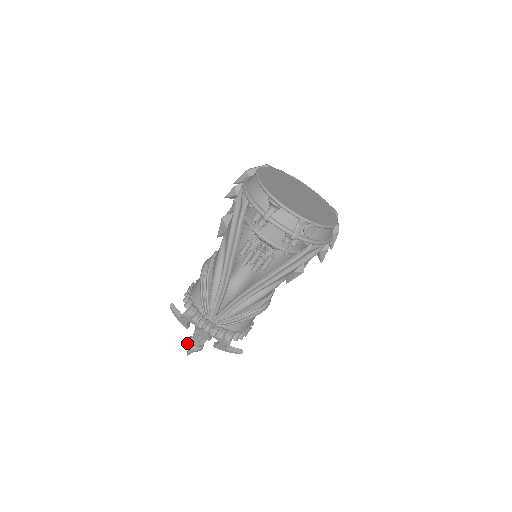
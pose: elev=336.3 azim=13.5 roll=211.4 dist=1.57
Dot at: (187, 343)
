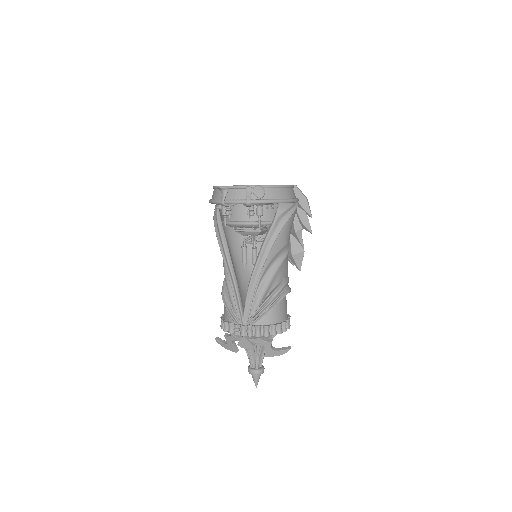
Dot at: (248, 371)
